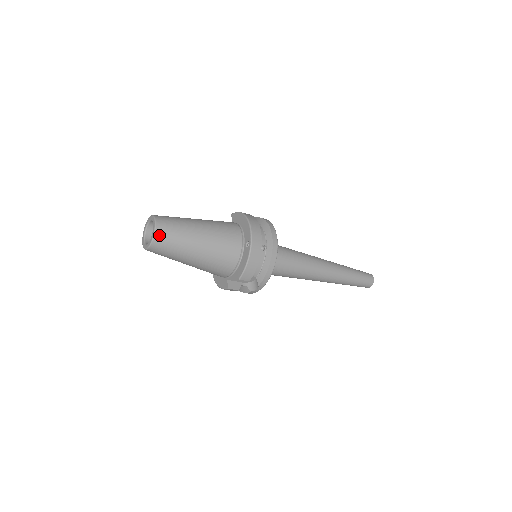
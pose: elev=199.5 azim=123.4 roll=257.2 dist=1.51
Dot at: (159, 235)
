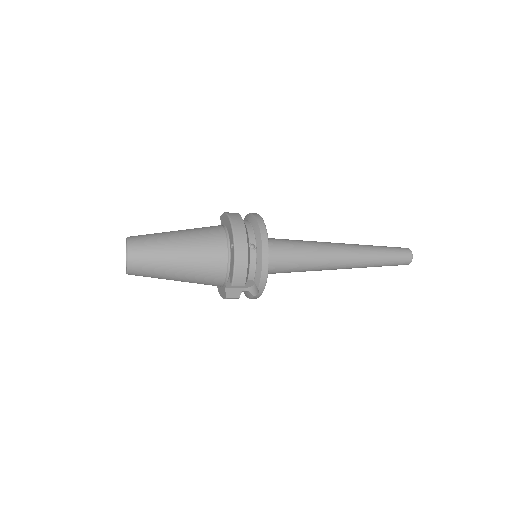
Dot at: (133, 257)
